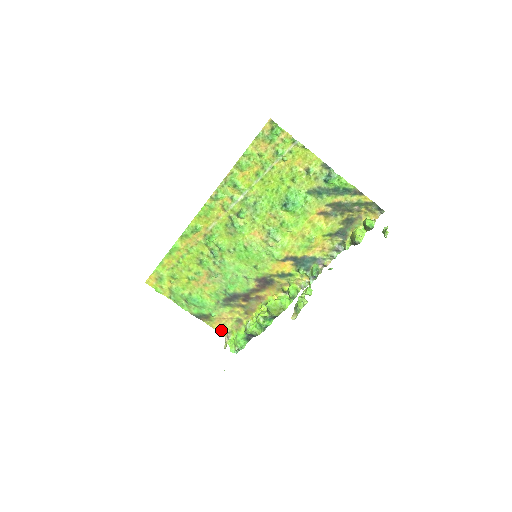
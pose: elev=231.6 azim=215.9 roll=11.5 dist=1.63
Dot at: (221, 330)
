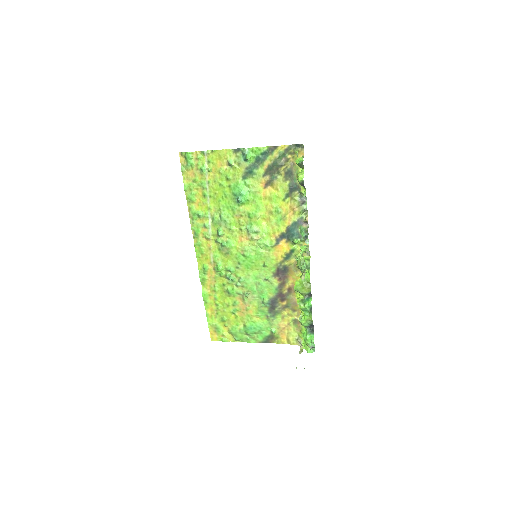
Dot at: (291, 341)
